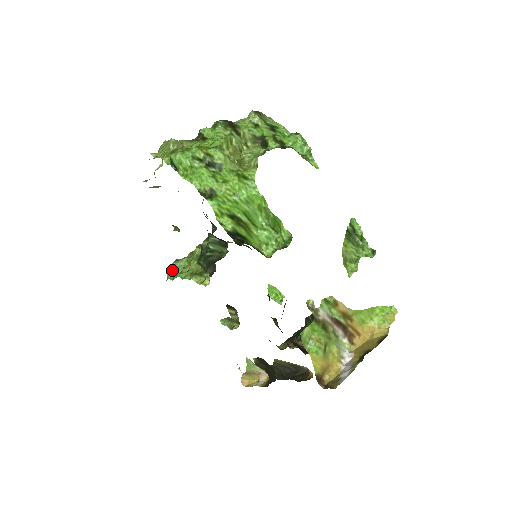
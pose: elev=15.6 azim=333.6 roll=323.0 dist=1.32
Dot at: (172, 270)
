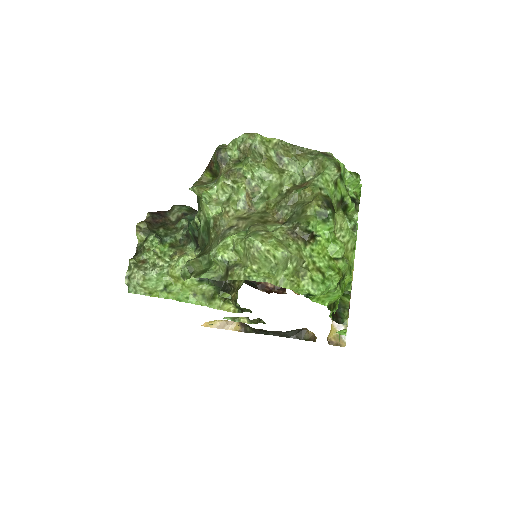
Dot at: (145, 285)
